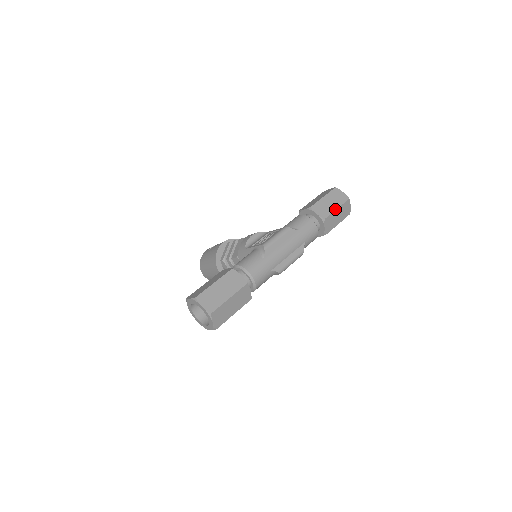
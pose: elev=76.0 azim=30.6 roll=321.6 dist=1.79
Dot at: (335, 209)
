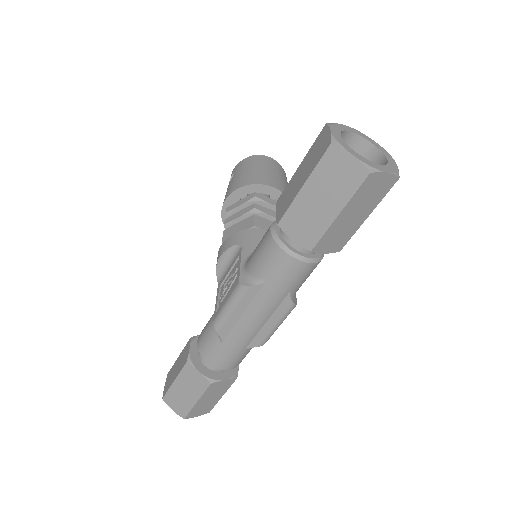
Dot at: (333, 218)
